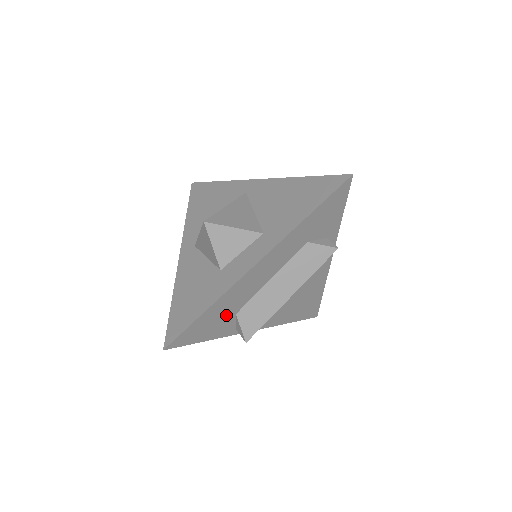
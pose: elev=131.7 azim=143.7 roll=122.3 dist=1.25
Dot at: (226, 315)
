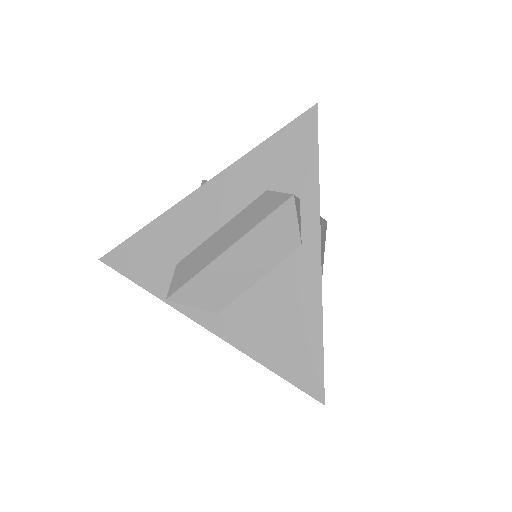
Dot at: (165, 256)
